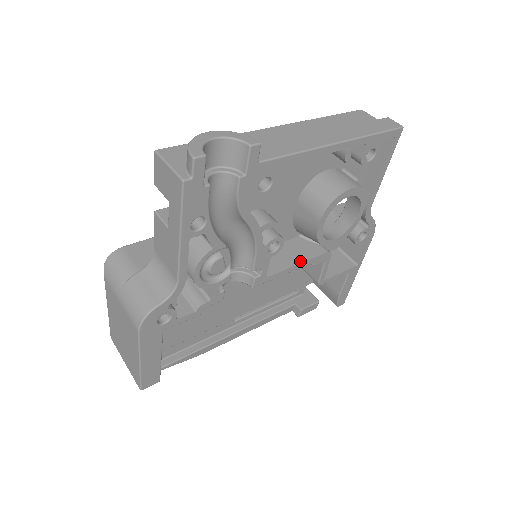
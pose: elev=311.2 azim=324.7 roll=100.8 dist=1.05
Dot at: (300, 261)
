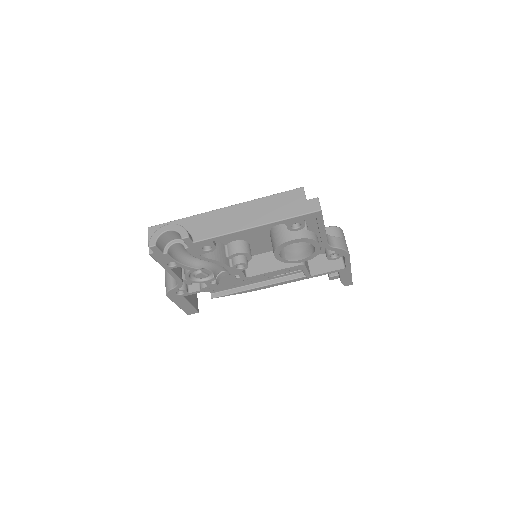
Dot at: (275, 269)
